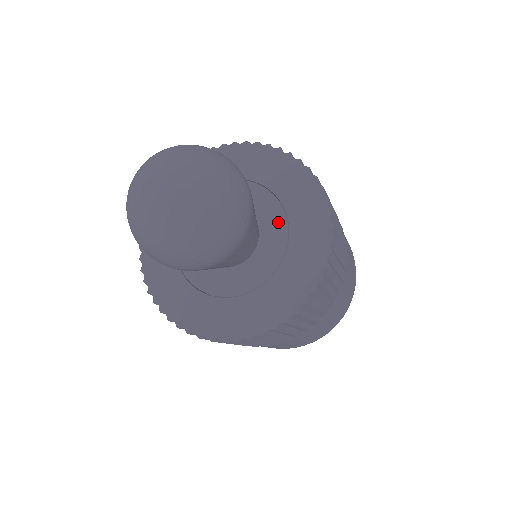
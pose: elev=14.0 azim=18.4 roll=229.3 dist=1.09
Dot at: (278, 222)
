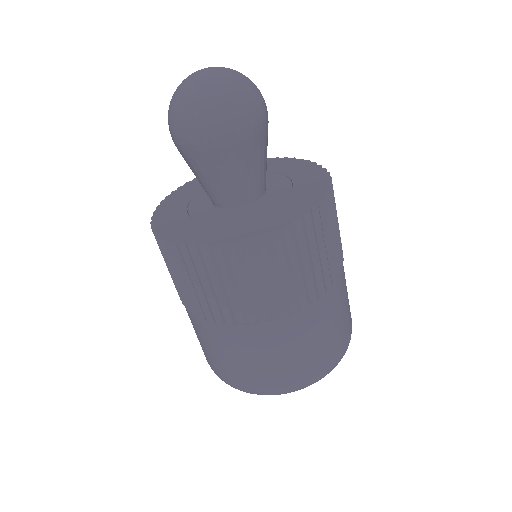
Dot at: (274, 177)
